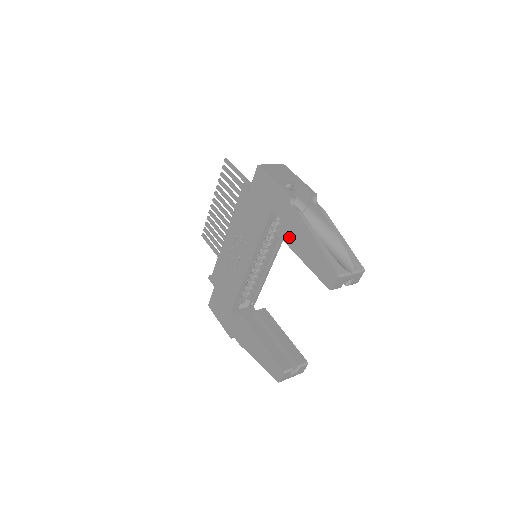
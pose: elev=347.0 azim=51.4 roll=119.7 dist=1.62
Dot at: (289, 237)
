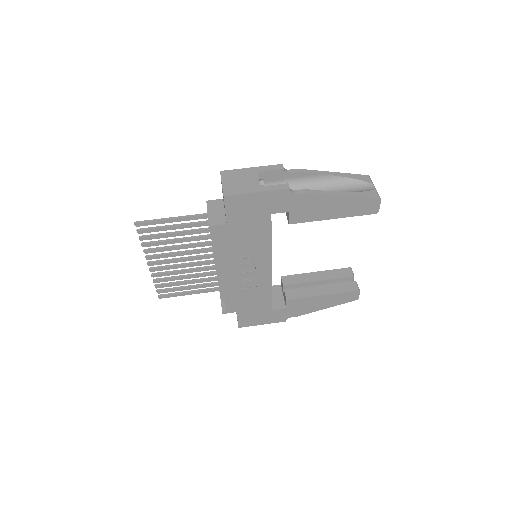
Dot at: (308, 216)
